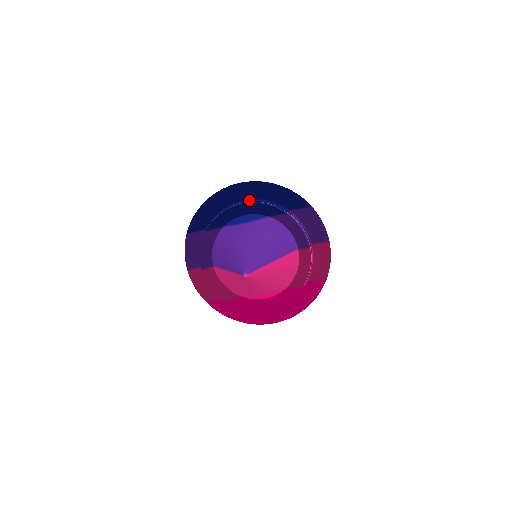
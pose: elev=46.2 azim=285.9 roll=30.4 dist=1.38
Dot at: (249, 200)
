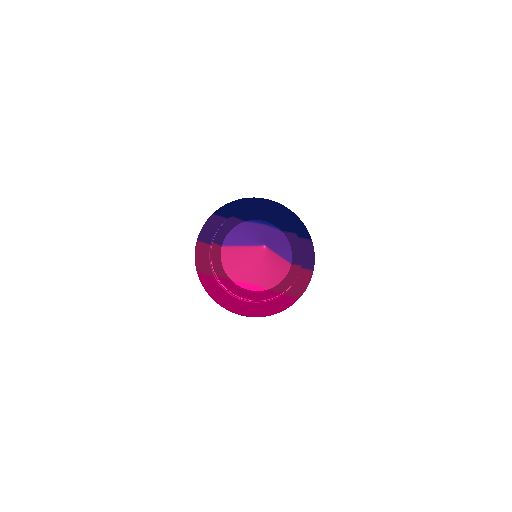
Dot at: occluded
